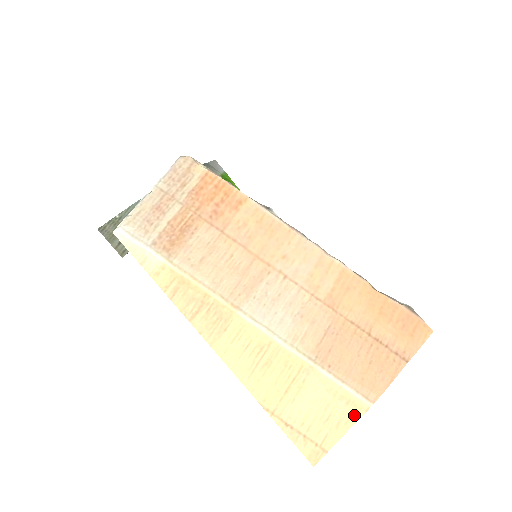
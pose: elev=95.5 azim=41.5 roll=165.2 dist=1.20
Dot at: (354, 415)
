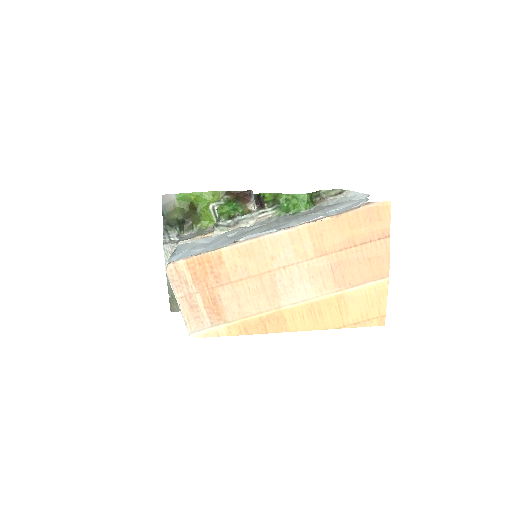
Dot at: (384, 291)
